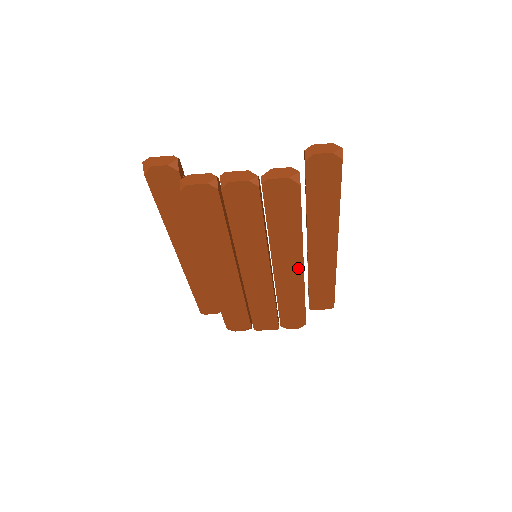
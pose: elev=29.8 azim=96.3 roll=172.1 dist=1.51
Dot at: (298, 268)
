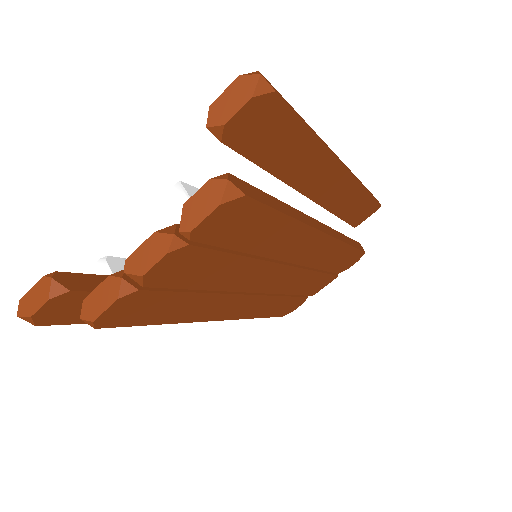
Dot at: (319, 239)
